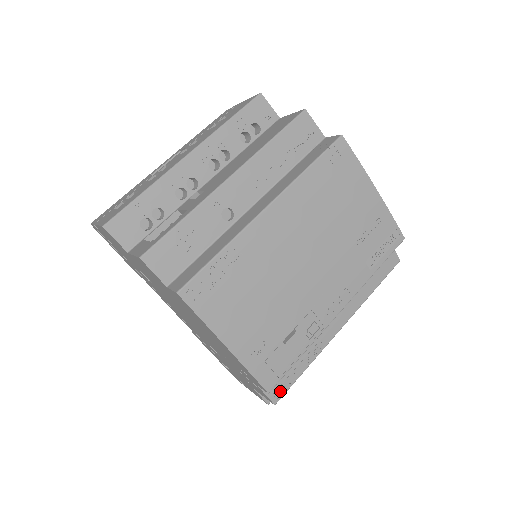
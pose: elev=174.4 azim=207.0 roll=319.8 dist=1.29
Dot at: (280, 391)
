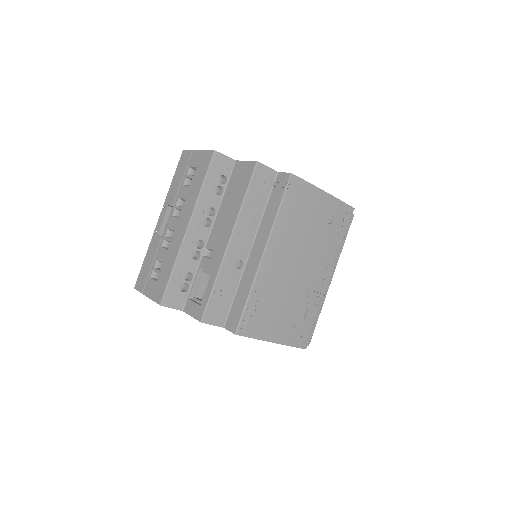
Dot at: occluded
